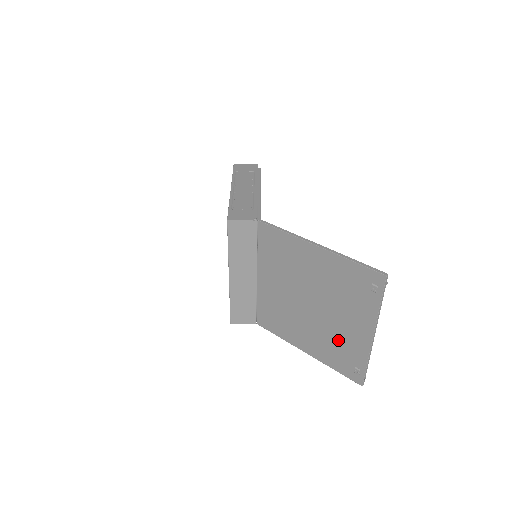
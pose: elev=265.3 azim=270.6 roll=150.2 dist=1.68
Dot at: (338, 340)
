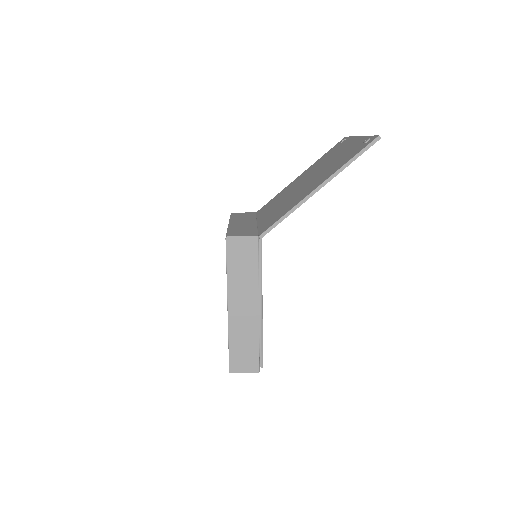
Dot at: (339, 159)
